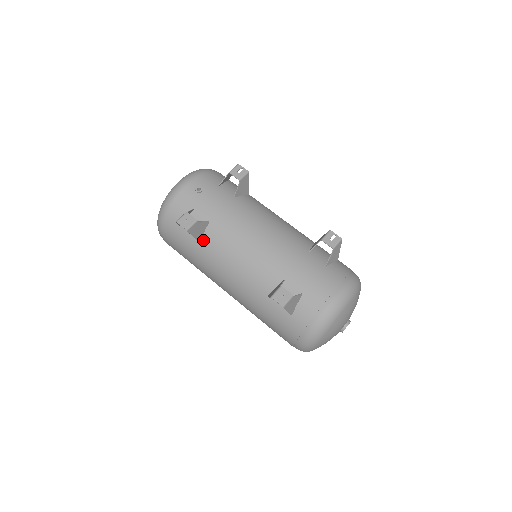
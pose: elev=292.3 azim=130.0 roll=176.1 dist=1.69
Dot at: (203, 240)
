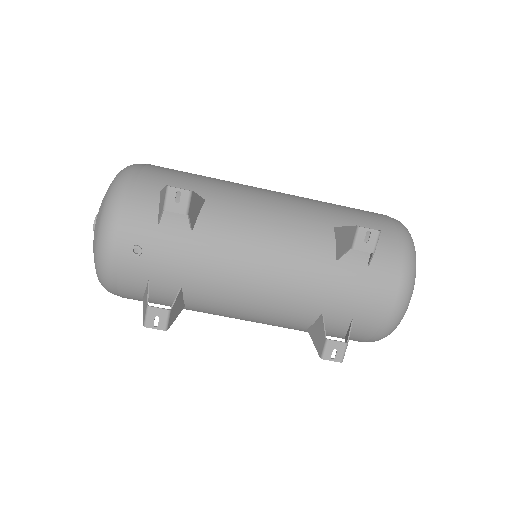
Dot at: (187, 304)
